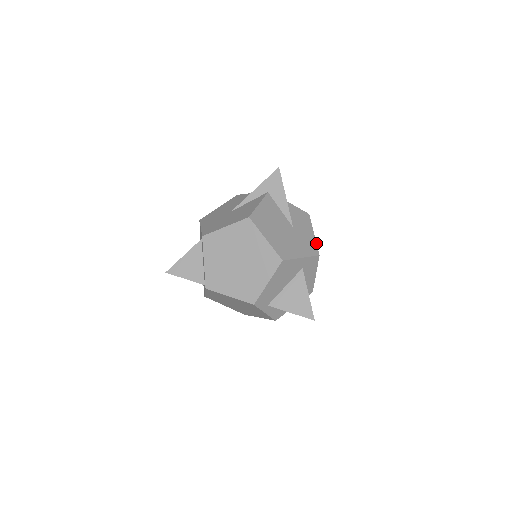
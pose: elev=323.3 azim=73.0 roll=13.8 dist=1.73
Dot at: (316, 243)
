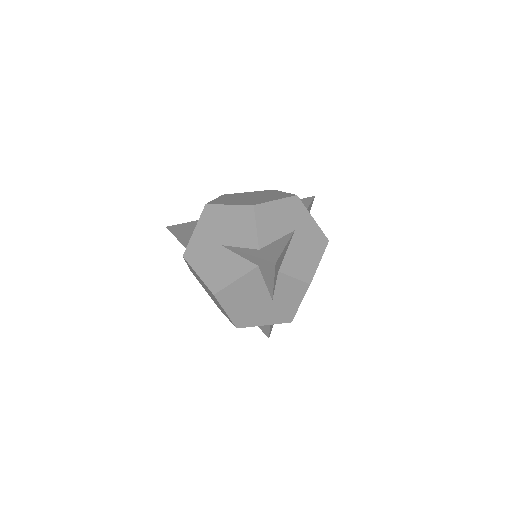
Dot at: (296, 312)
